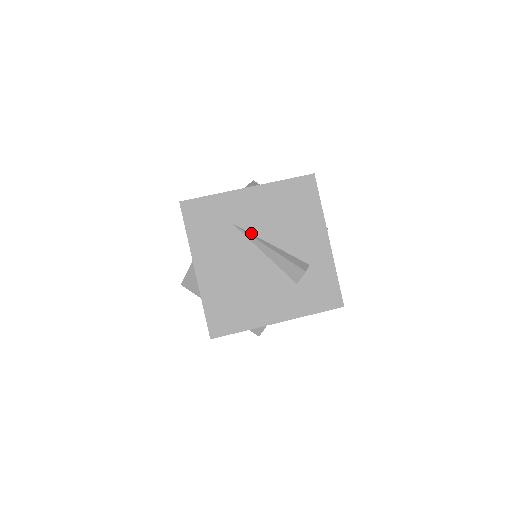
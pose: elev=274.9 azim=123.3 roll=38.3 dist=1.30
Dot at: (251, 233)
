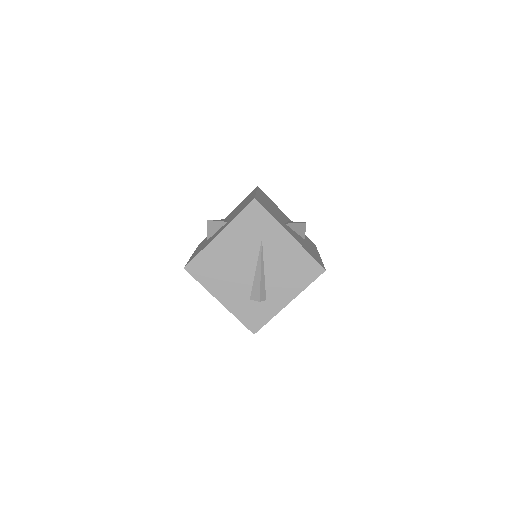
Dot at: (263, 254)
